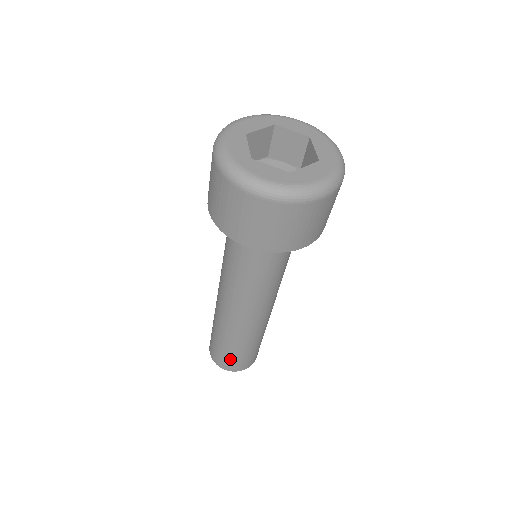
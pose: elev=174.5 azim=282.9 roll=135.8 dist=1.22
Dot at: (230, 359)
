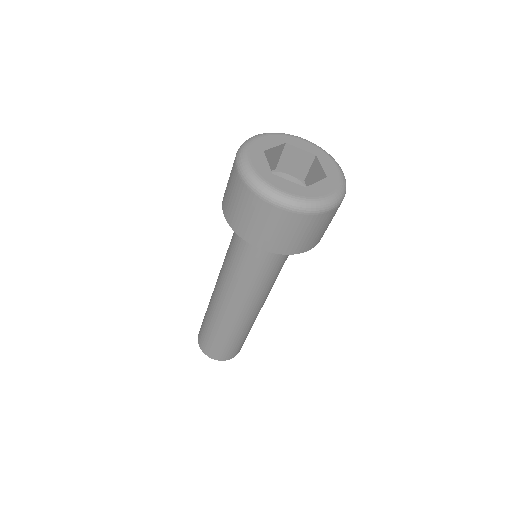
Dot at: (220, 349)
